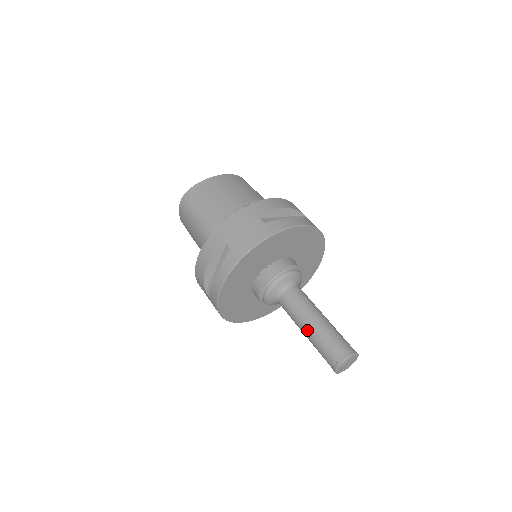
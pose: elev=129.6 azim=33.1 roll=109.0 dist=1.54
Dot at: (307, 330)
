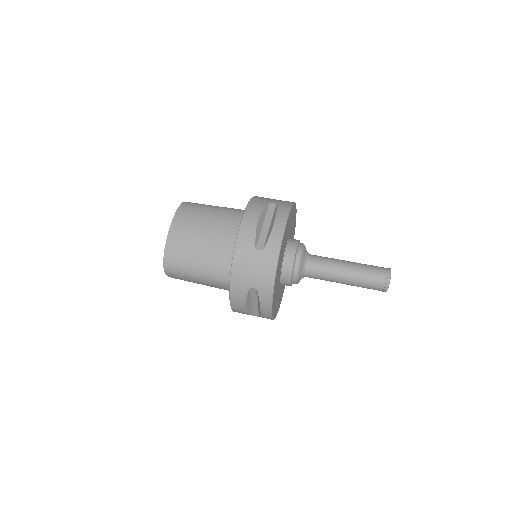
Dot at: (346, 283)
